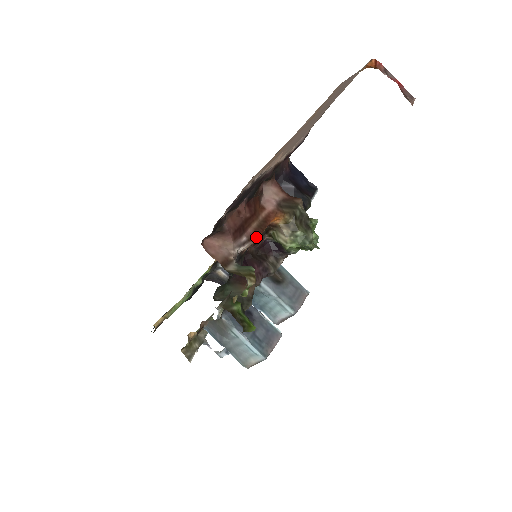
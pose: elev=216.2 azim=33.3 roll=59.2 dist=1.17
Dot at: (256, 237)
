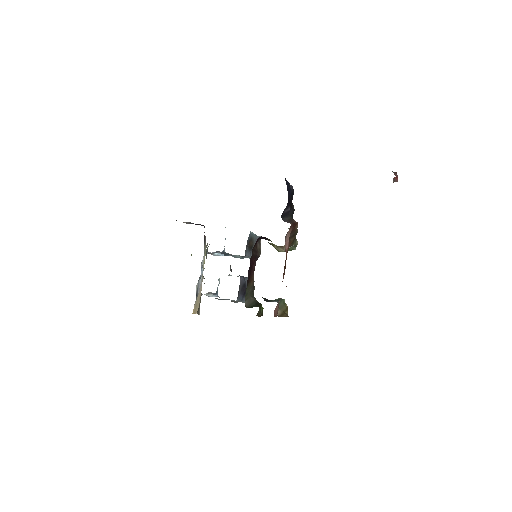
Dot at: occluded
